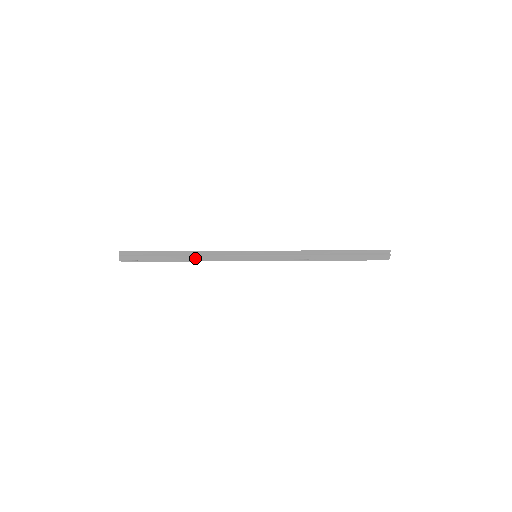
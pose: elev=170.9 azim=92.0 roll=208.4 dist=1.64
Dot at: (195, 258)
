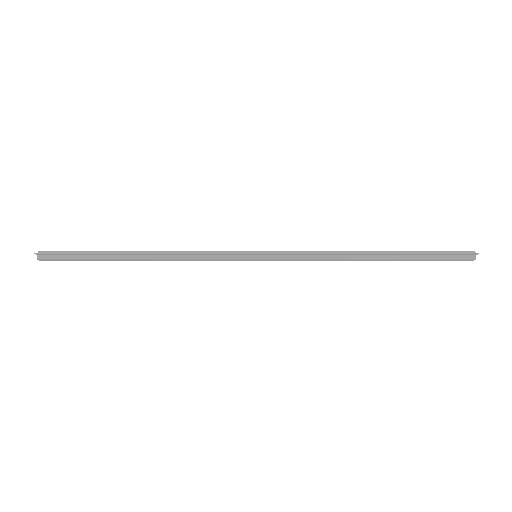
Dot at: (159, 260)
